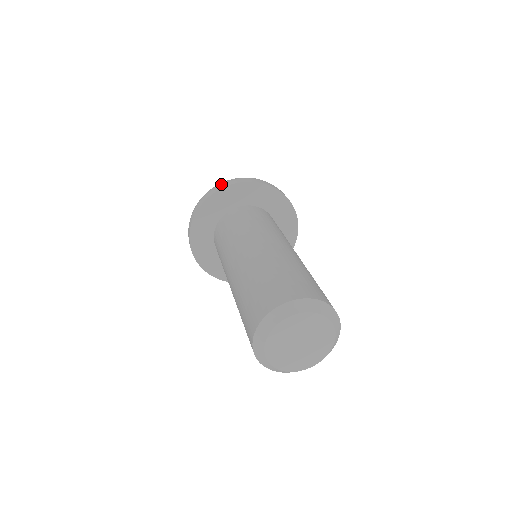
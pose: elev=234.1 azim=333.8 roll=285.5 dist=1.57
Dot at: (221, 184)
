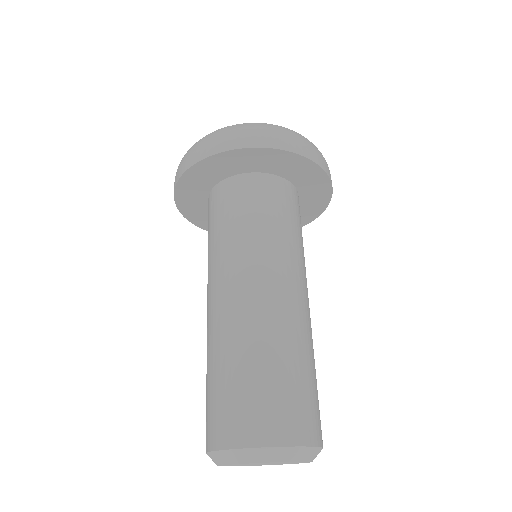
Dot at: (212, 142)
